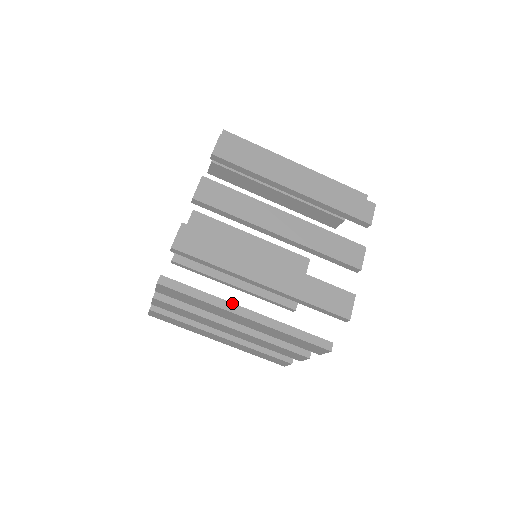
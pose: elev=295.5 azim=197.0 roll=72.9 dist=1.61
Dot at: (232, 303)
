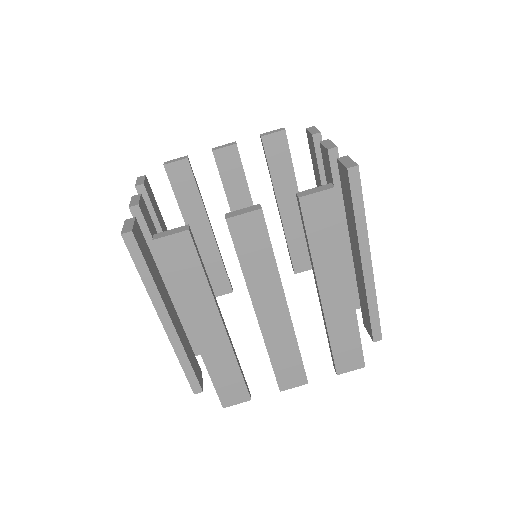
Dot at: (164, 304)
